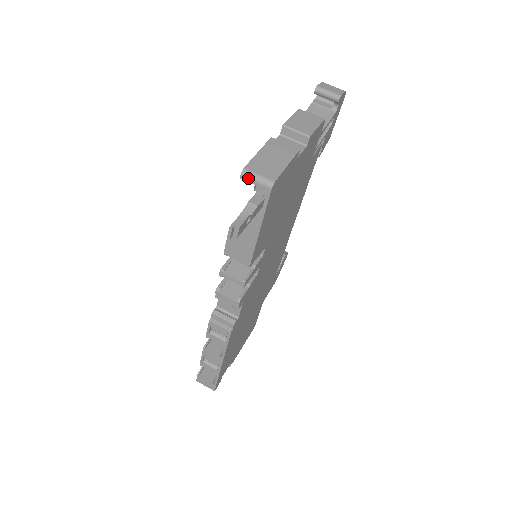
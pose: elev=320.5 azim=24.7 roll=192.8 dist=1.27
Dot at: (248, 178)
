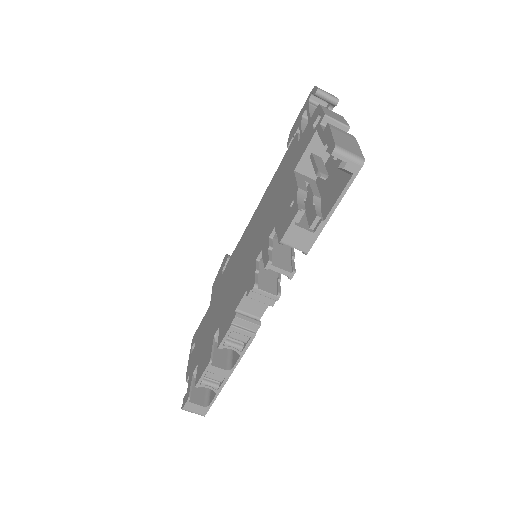
Dot at: (340, 155)
